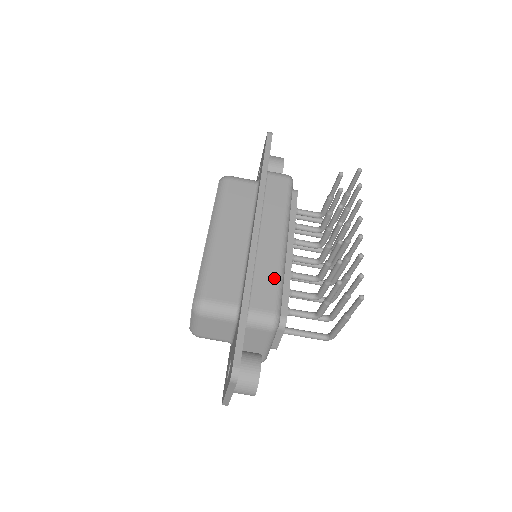
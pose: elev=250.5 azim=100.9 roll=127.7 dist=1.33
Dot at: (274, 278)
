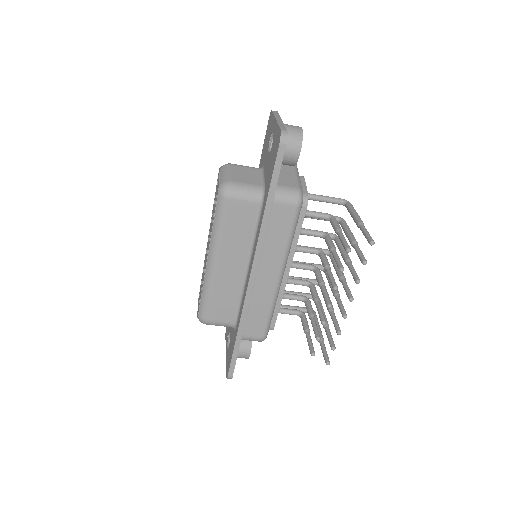
Dot at: (265, 313)
